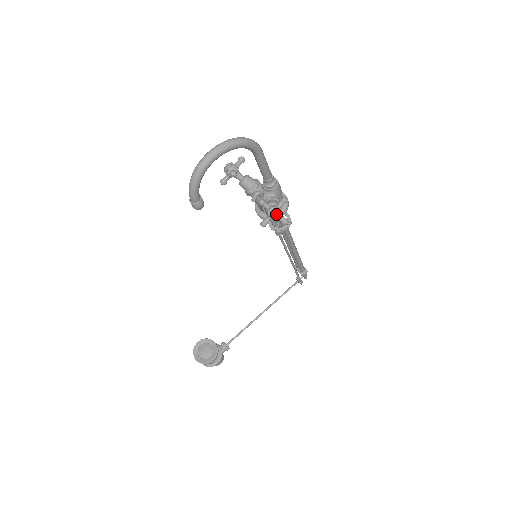
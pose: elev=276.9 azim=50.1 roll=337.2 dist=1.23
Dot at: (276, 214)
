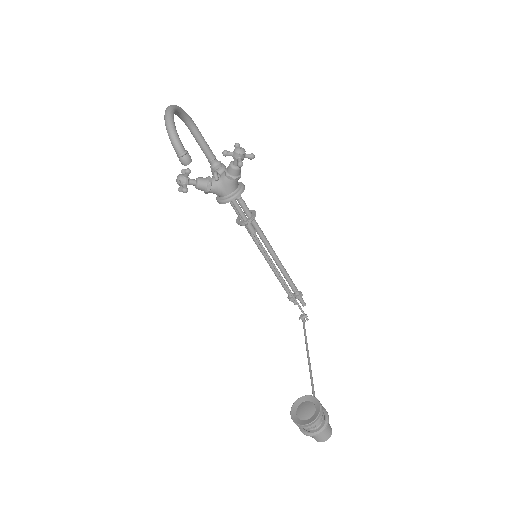
Dot at: (241, 148)
